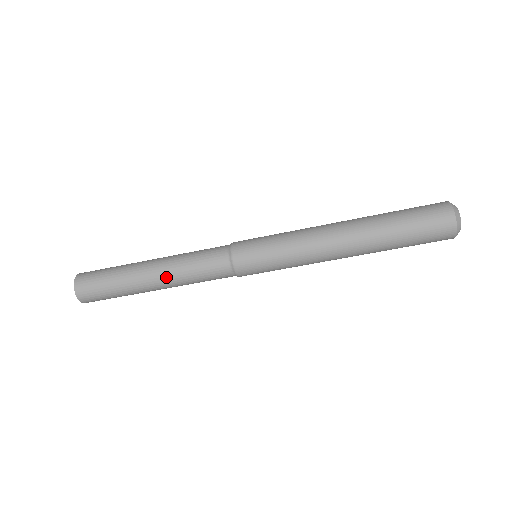
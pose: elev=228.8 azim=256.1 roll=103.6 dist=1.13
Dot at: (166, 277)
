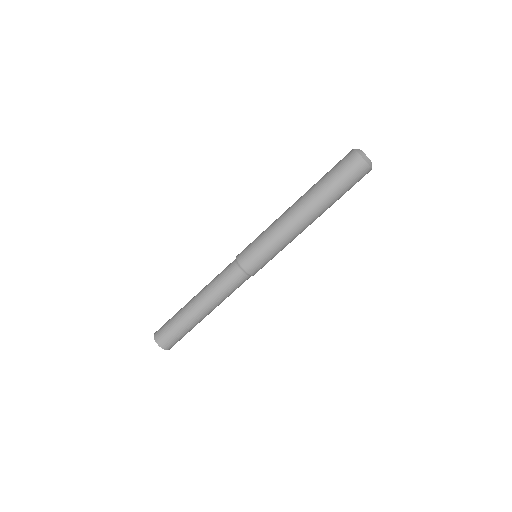
Dot at: (202, 295)
